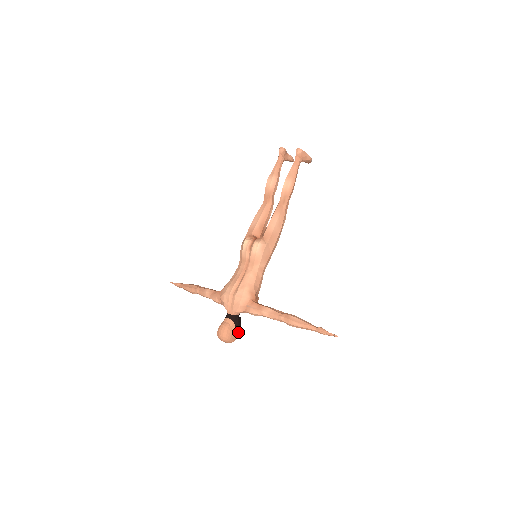
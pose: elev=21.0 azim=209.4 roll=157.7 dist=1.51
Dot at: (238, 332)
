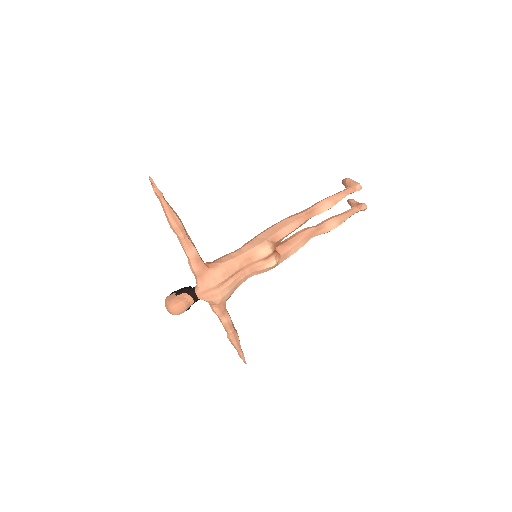
Dot at: occluded
